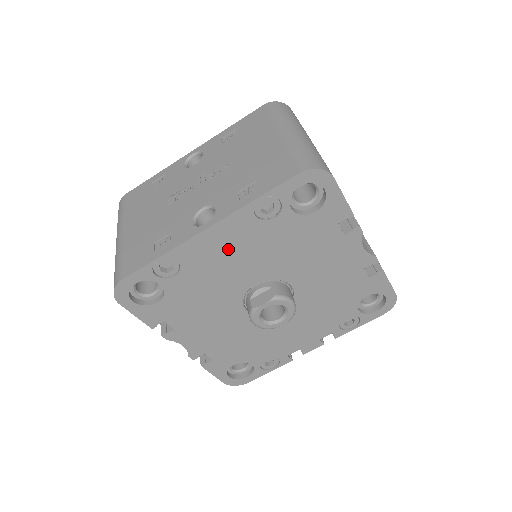
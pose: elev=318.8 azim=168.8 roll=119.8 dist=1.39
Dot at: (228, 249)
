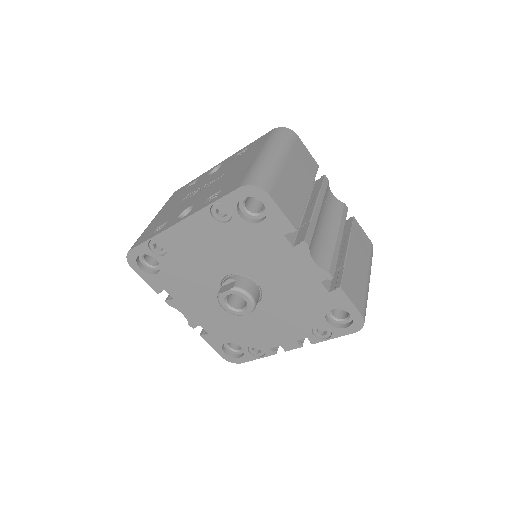
Dot at: (199, 241)
